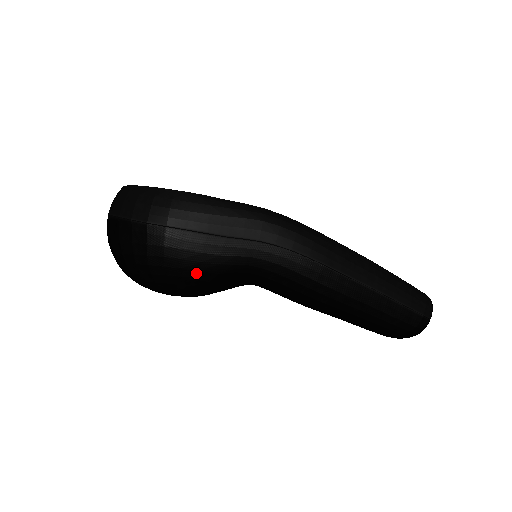
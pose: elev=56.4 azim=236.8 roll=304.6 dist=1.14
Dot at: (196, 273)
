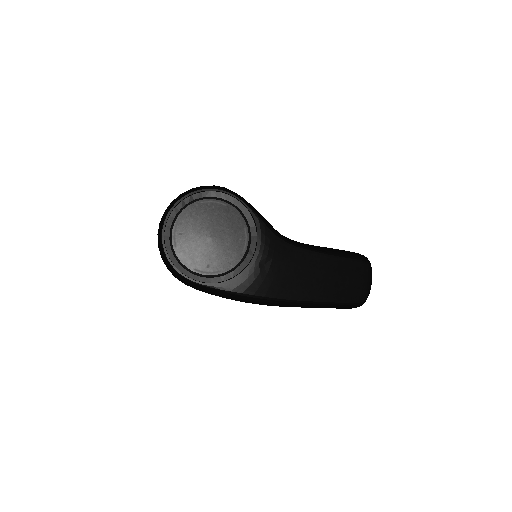
Dot at: occluded
